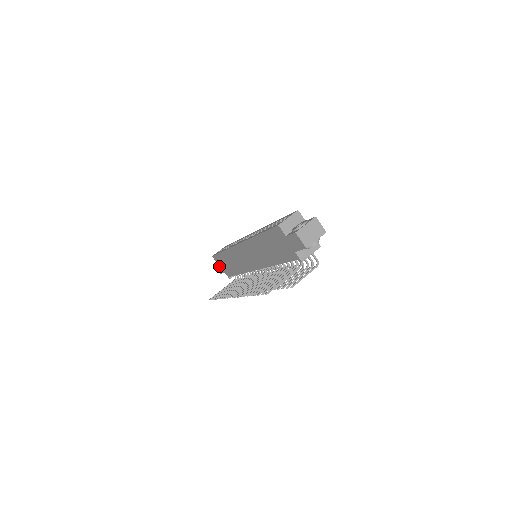
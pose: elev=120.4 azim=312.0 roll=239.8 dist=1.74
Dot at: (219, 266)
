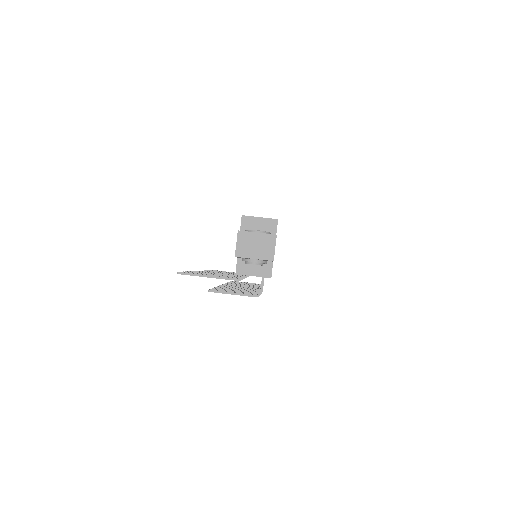
Dot at: occluded
